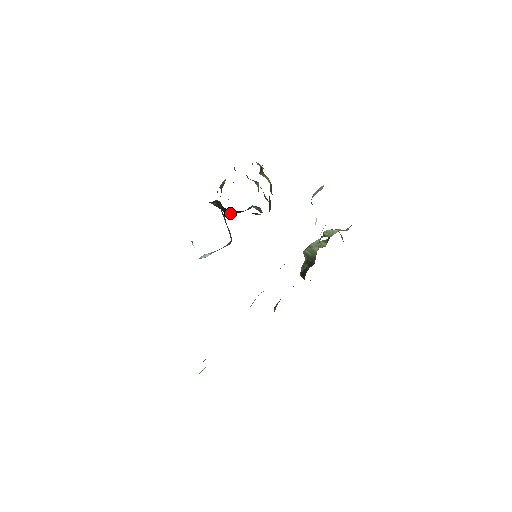
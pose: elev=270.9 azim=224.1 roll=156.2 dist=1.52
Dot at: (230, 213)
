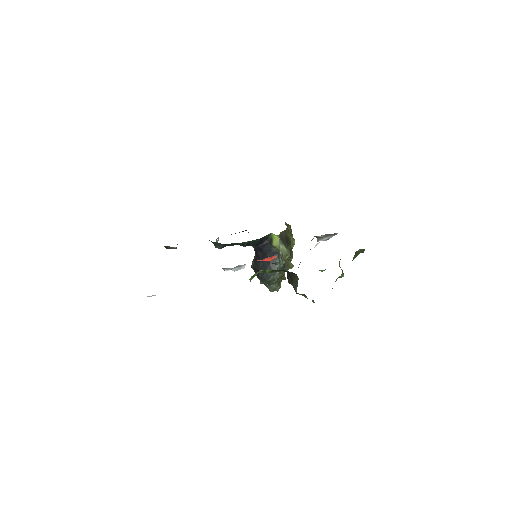
Dot at: occluded
